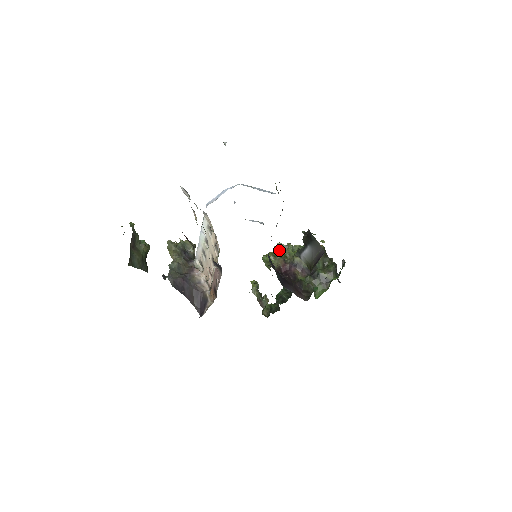
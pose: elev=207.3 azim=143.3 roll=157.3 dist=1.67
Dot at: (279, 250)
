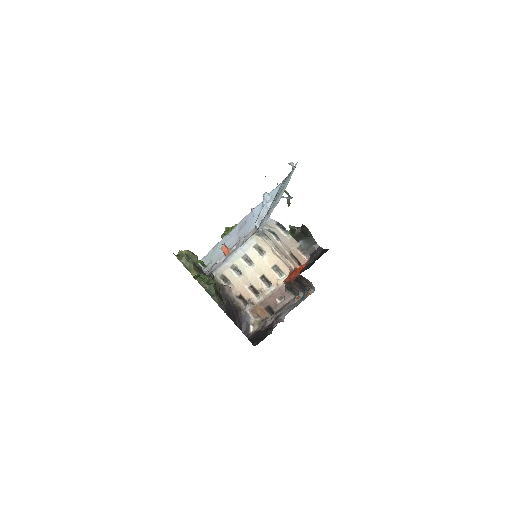
Dot at: occluded
